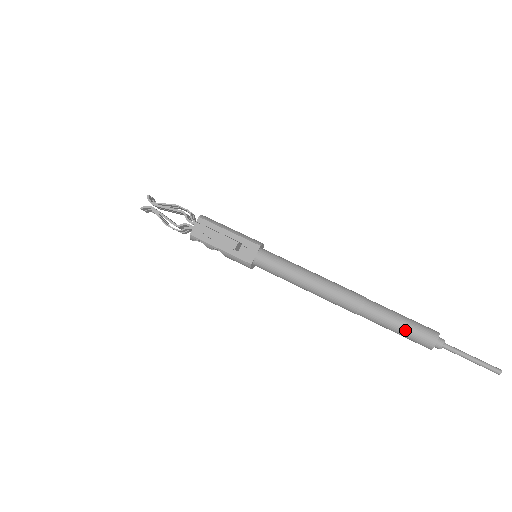
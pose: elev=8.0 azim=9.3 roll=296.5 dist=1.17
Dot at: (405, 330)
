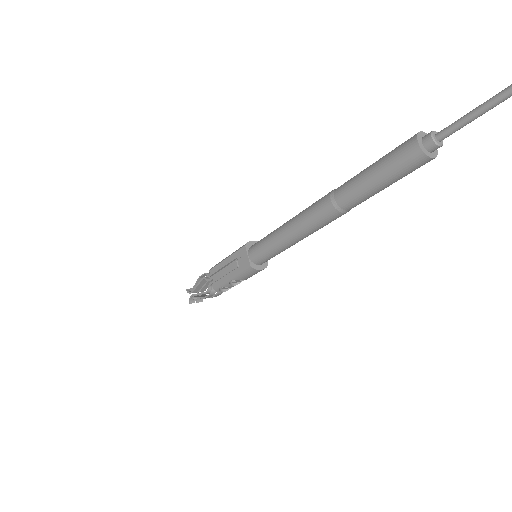
Dot at: (382, 173)
